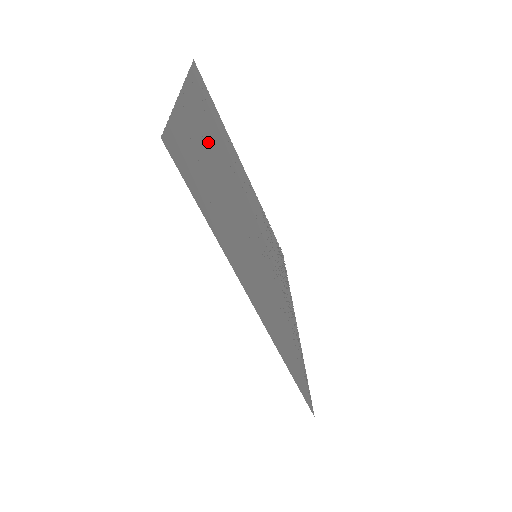
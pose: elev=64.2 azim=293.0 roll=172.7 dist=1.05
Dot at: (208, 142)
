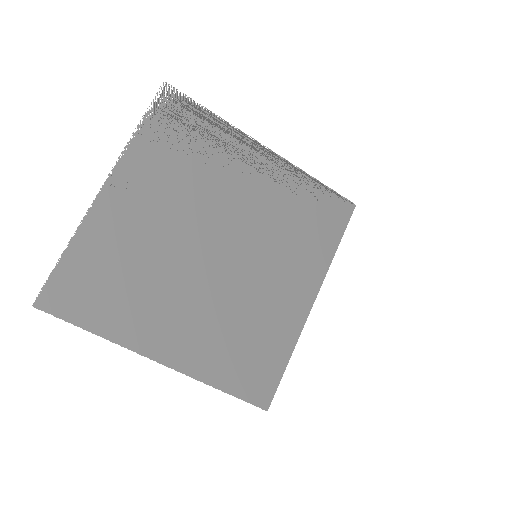
Dot at: (187, 324)
